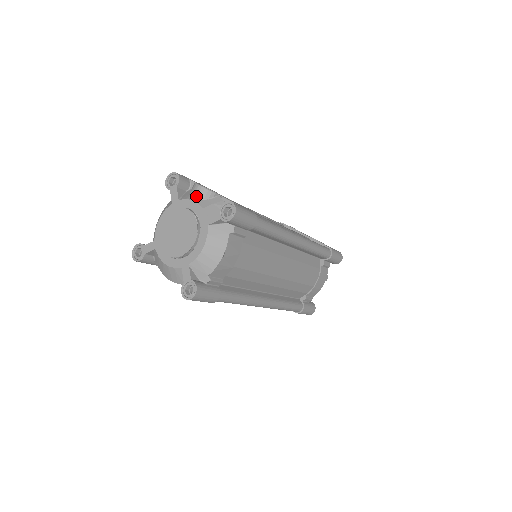
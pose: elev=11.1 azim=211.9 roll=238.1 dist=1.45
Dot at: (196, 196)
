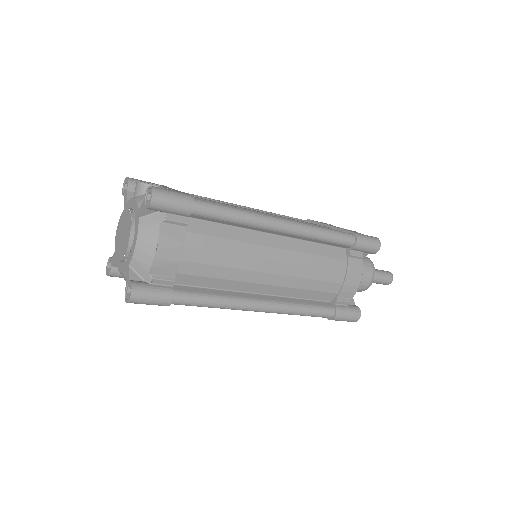
Dot at: (136, 193)
